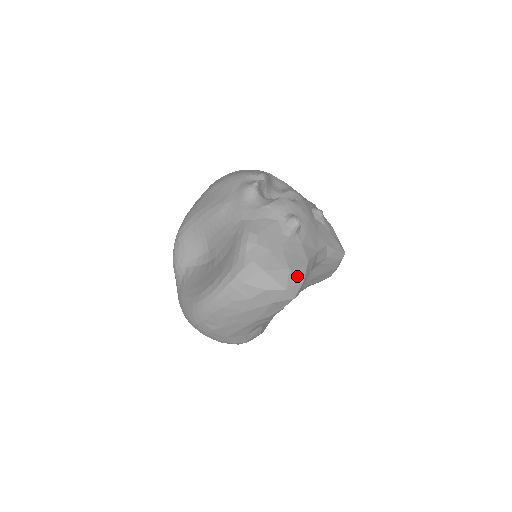
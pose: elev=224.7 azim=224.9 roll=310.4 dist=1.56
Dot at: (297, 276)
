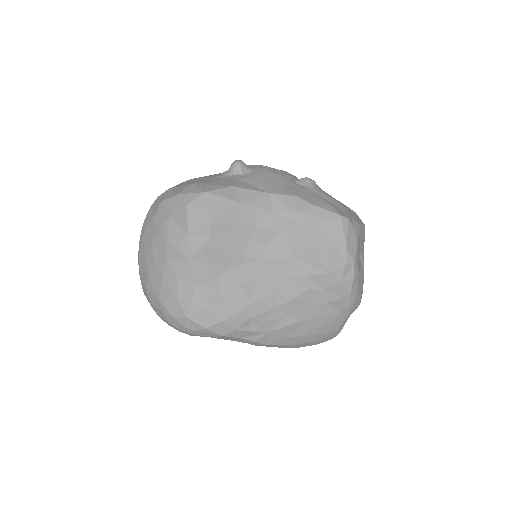
Dot at: (200, 188)
